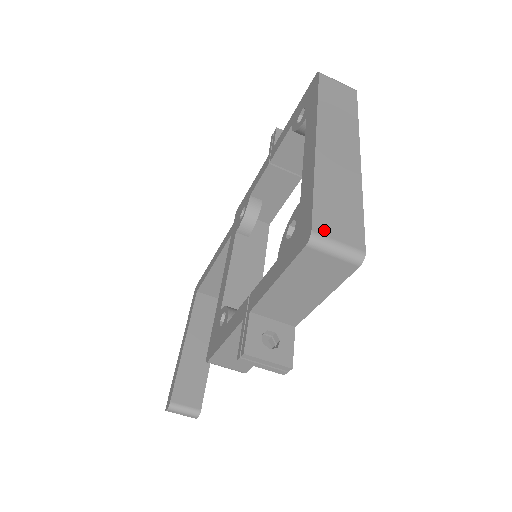
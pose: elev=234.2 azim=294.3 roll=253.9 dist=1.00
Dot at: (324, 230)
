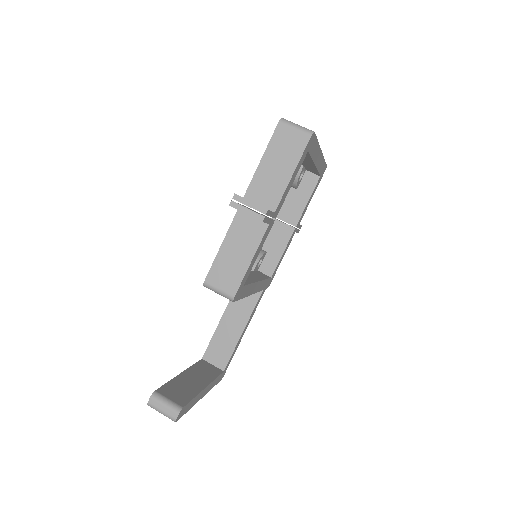
Dot at: occluded
